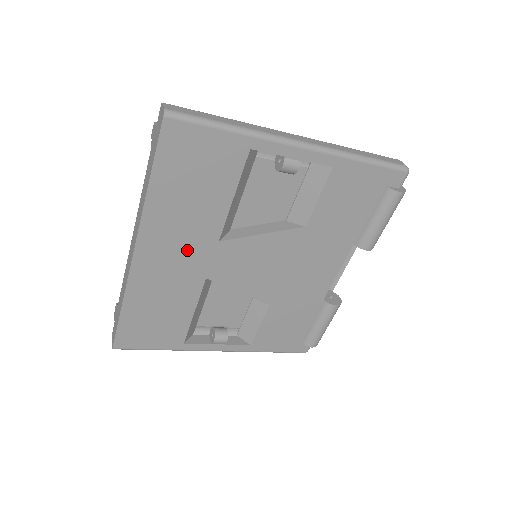
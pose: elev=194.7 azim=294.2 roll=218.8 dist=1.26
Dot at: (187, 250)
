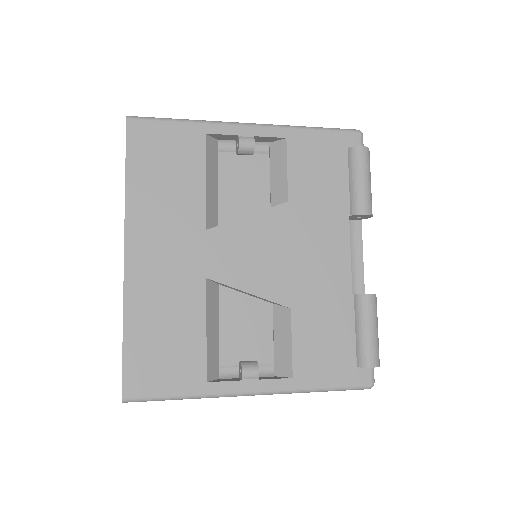
Dot at: (177, 245)
